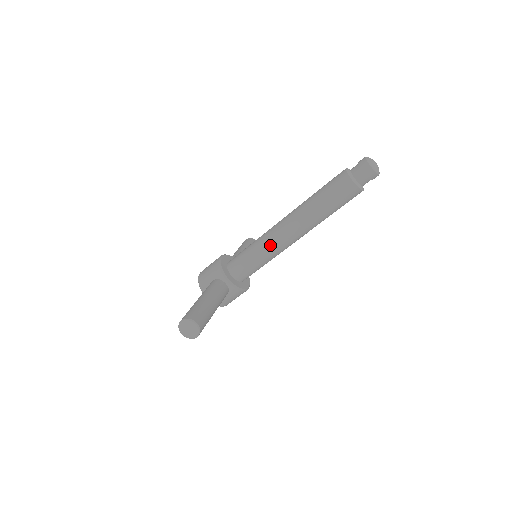
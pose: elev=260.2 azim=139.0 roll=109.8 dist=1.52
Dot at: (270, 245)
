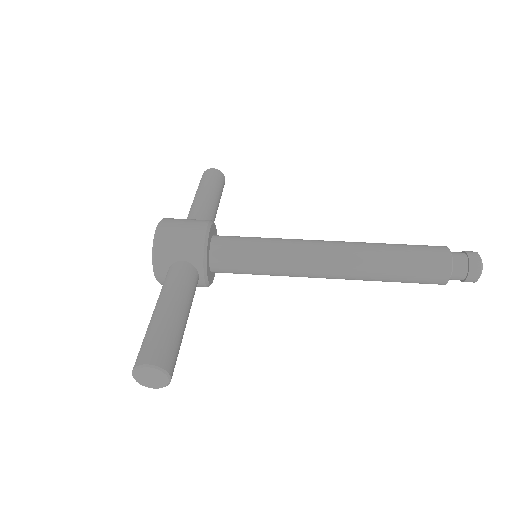
Dot at: (293, 268)
